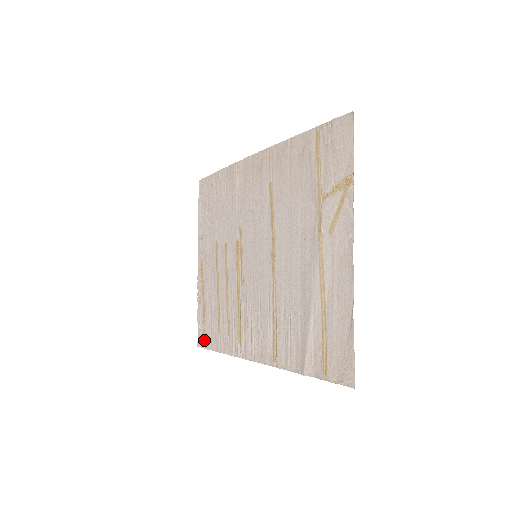
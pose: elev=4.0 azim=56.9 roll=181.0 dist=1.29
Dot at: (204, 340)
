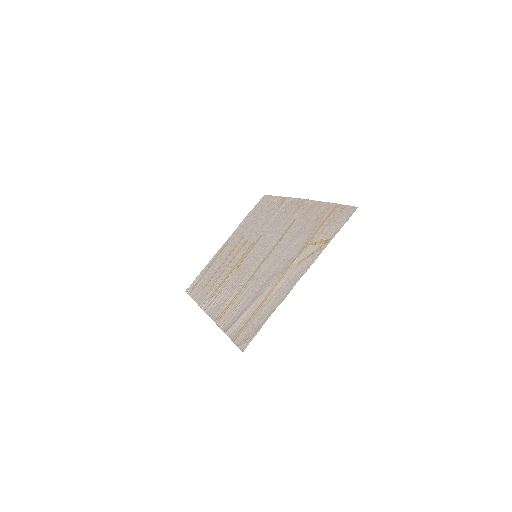
Dot at: (192, 289)
